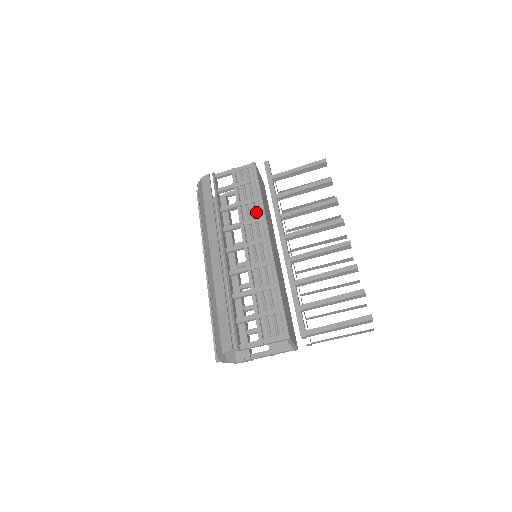
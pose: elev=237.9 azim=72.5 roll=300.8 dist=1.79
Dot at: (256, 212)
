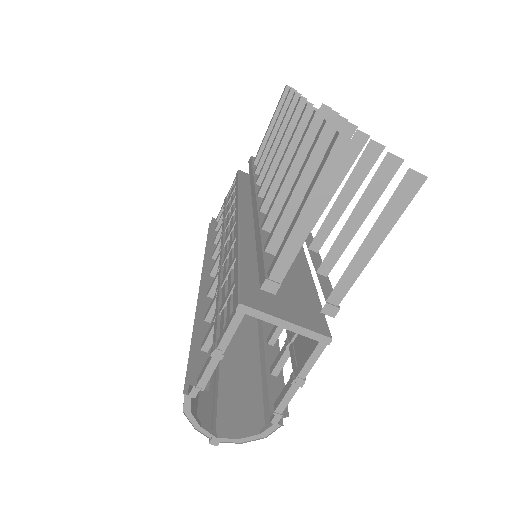
Dot at: occluded
